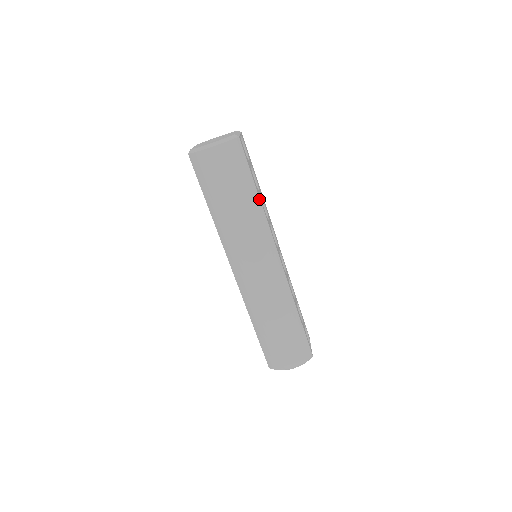
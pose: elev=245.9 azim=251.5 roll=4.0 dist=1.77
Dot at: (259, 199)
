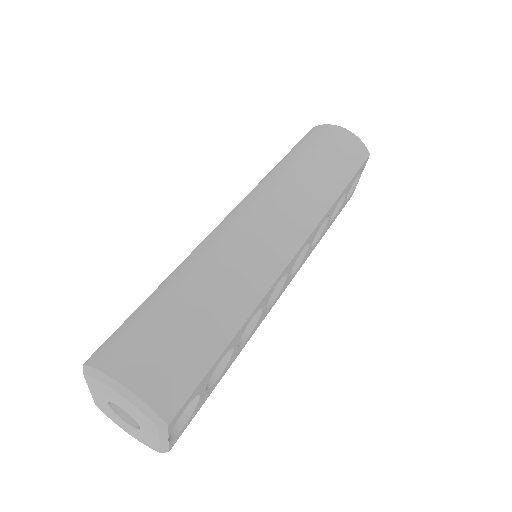
Dot at: (337, 197)
